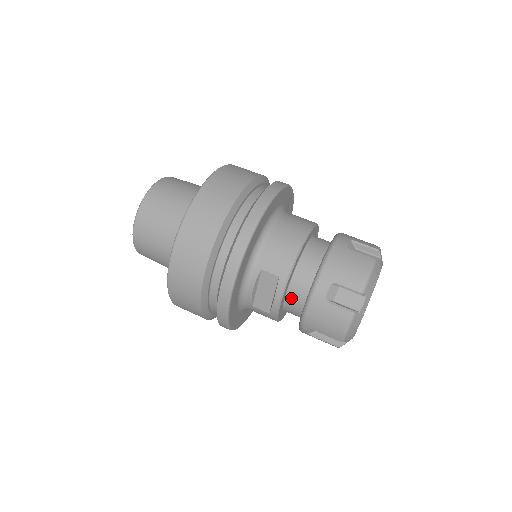
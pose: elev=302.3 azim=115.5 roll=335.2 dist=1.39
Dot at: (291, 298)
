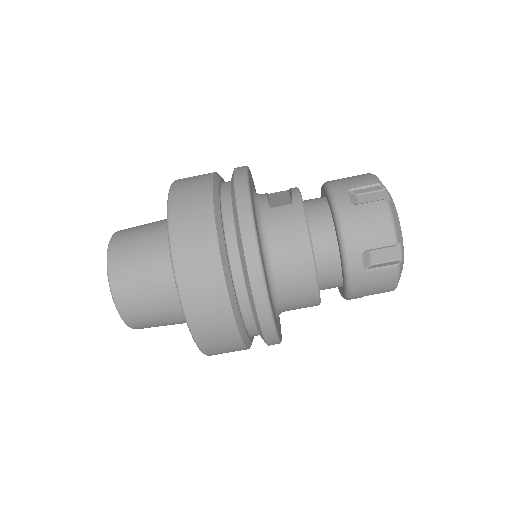
Dot at: occluded
